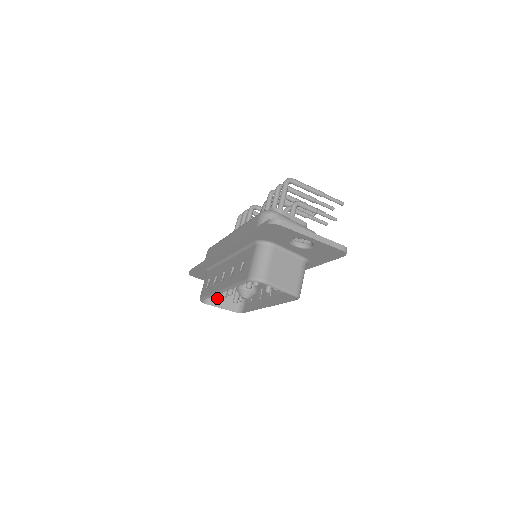
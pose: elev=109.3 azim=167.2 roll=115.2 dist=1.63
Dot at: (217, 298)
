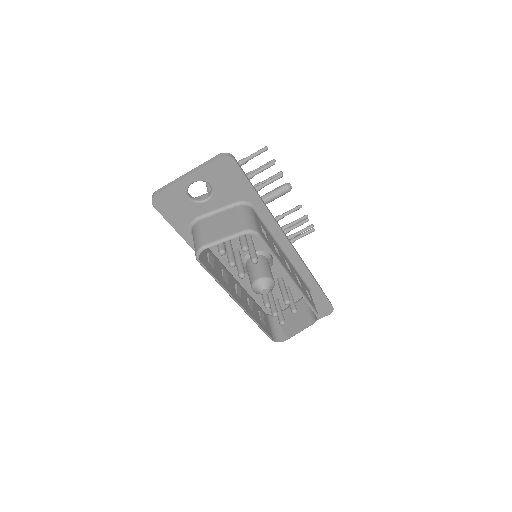
Dot at: occluded
